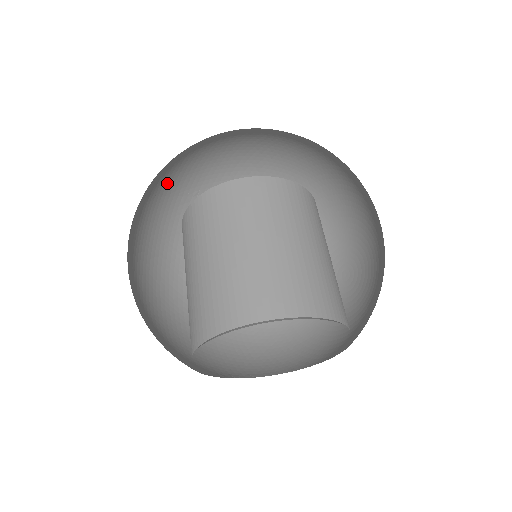
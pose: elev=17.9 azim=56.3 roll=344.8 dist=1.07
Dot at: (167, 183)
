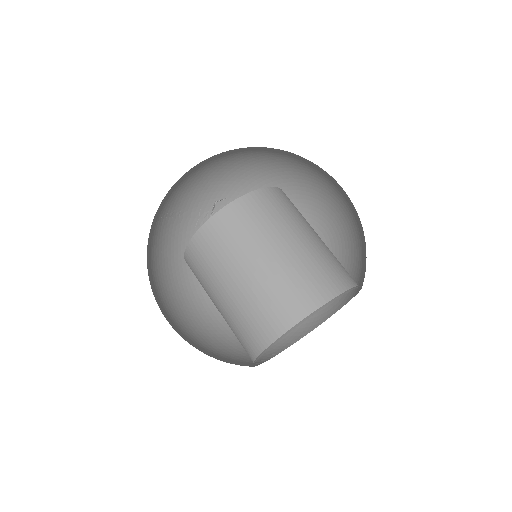
Dot at: occluded
